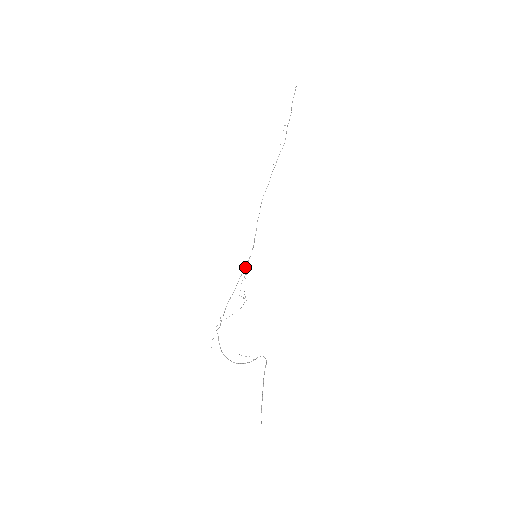
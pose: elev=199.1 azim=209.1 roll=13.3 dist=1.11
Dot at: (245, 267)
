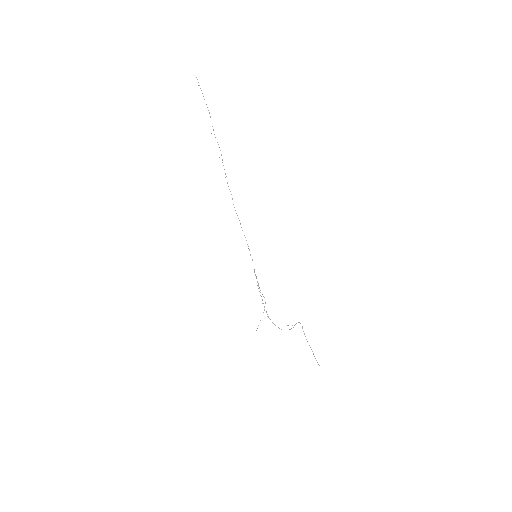
Dot at: (254, 269)
